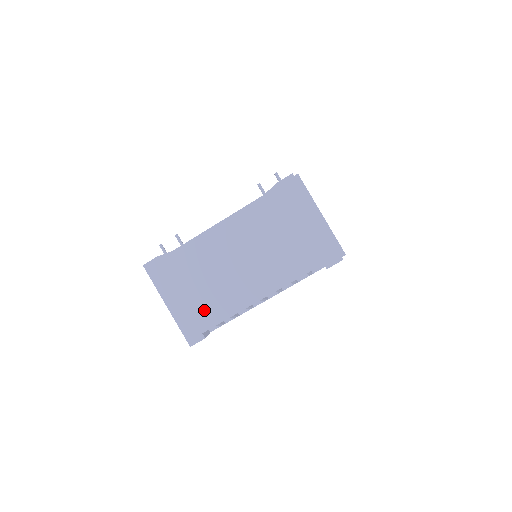
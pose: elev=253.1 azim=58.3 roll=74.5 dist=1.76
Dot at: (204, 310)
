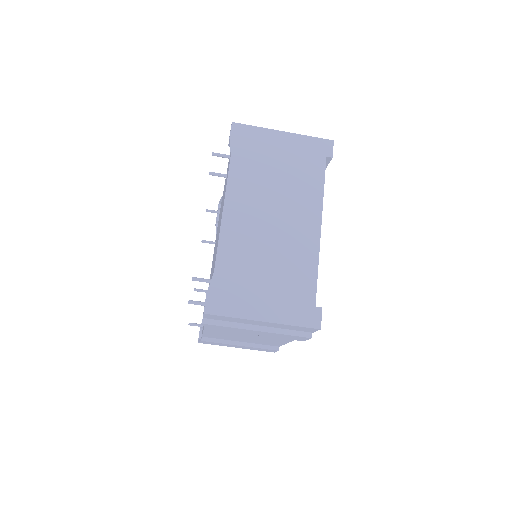
Dot at: (294, 287)
